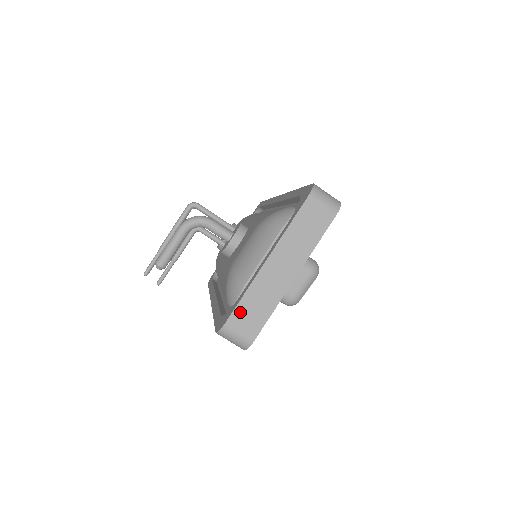
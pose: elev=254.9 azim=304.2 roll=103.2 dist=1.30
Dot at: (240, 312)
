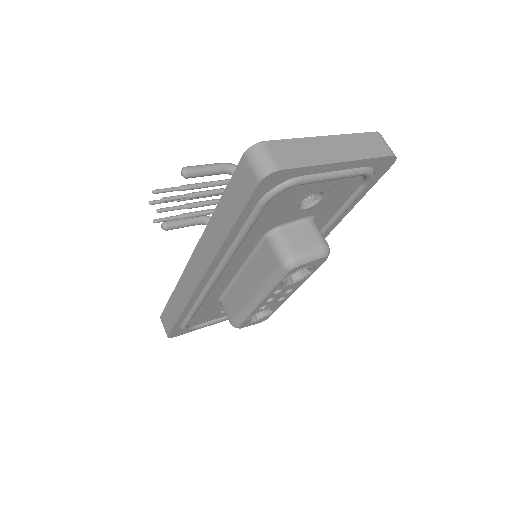
Dot at: (281, 145)
